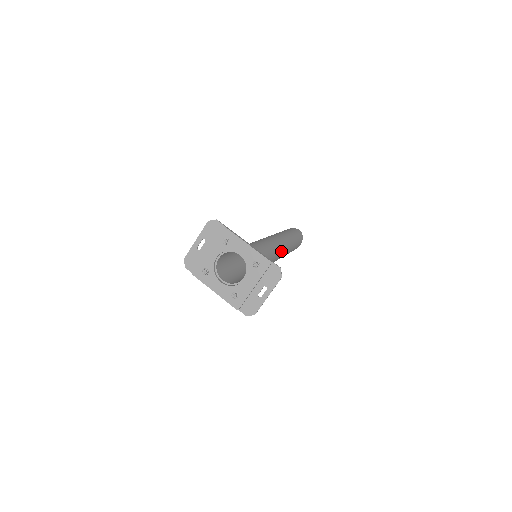
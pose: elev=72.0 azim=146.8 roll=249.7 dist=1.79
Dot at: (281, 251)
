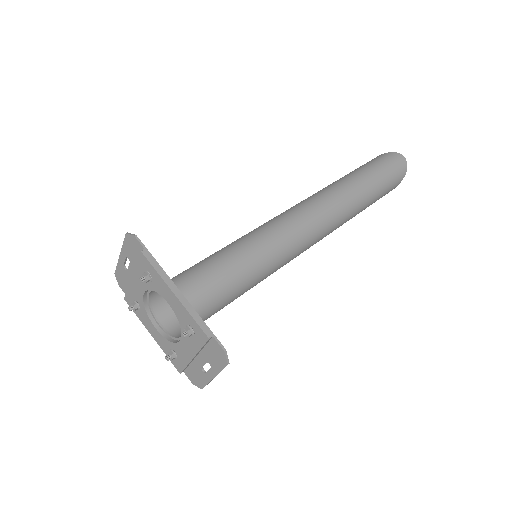
Dot at: (321, 232)
